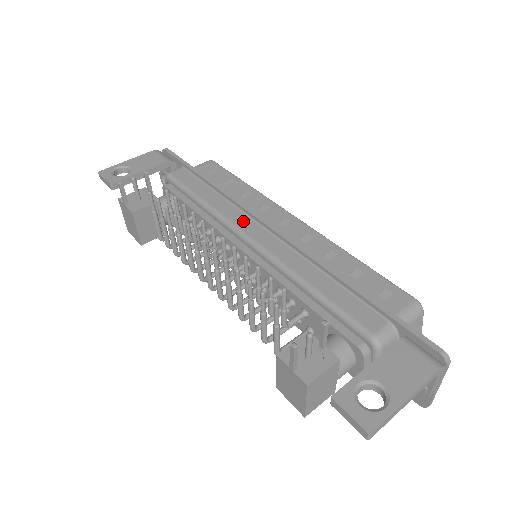
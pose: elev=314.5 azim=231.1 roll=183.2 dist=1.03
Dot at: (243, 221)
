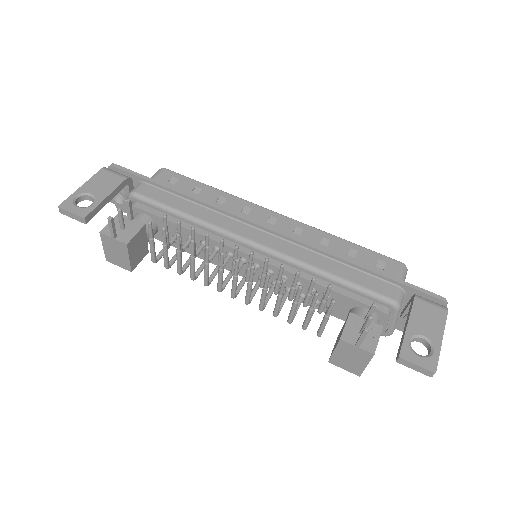
Dot at: (240, 228)
